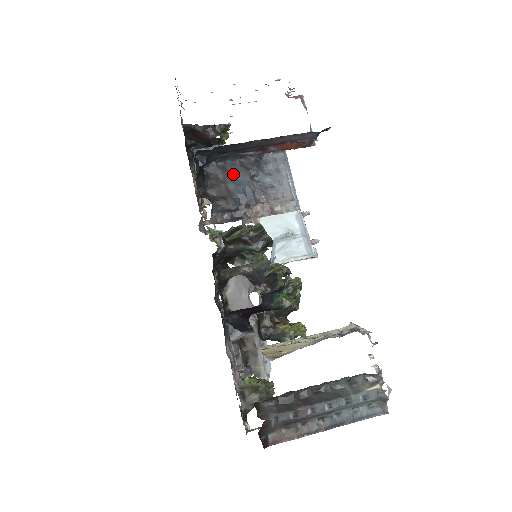
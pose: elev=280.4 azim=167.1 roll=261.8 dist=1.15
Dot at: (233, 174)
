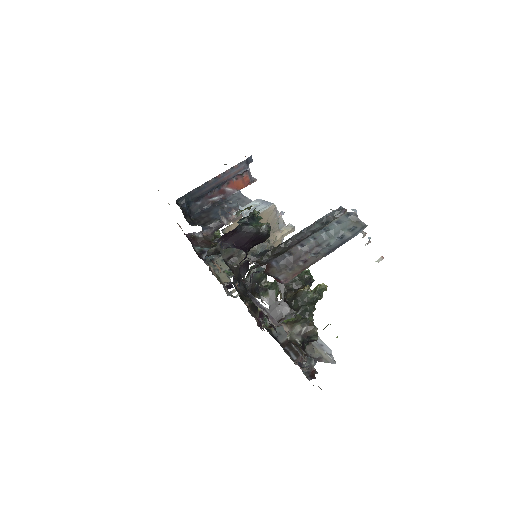
Dot at: (210, 212)
